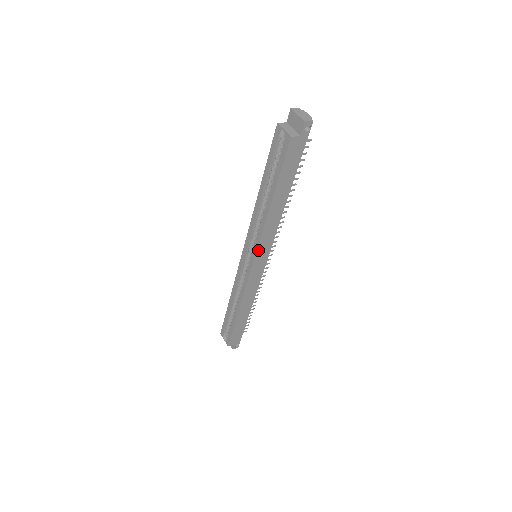
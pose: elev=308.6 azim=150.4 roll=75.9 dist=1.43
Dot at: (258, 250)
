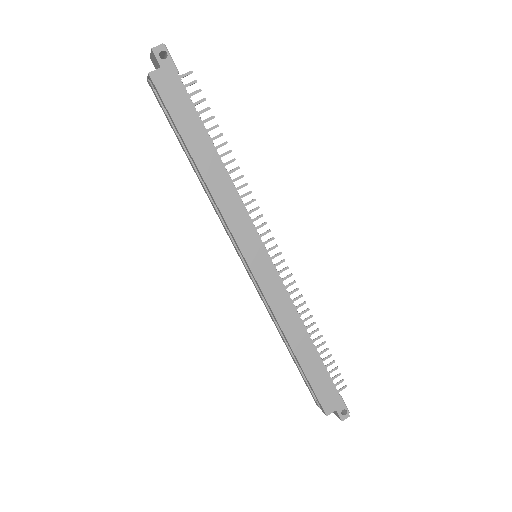
Dot at: (237, 239)
